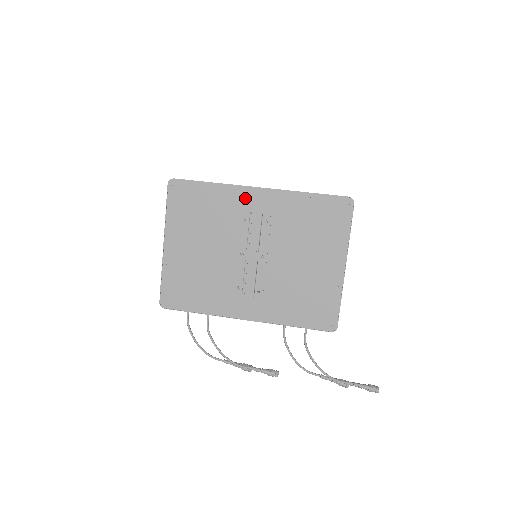
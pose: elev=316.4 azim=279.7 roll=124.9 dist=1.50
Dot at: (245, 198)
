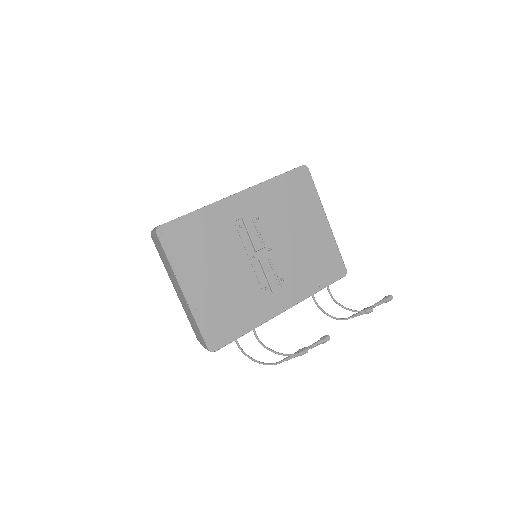
Dot at: (230, 208)
